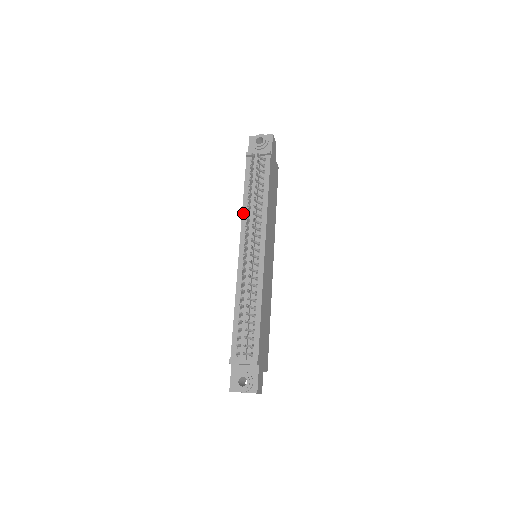
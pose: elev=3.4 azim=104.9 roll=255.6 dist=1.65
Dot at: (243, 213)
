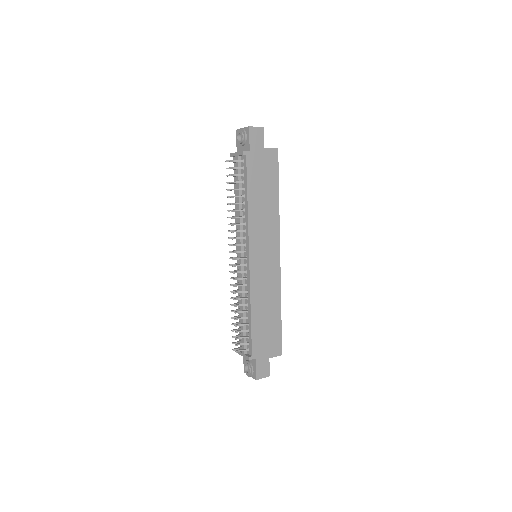
Dot at: (236, 219)
